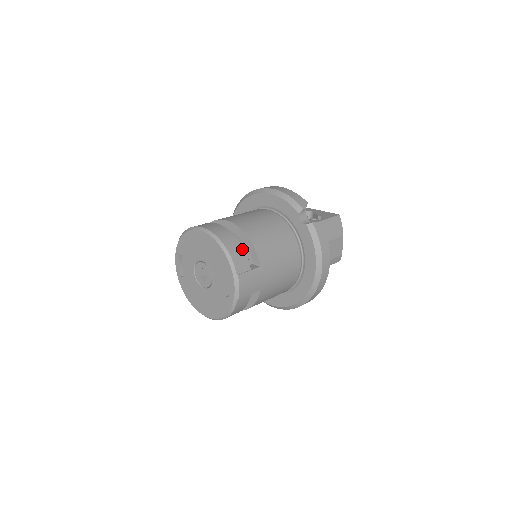
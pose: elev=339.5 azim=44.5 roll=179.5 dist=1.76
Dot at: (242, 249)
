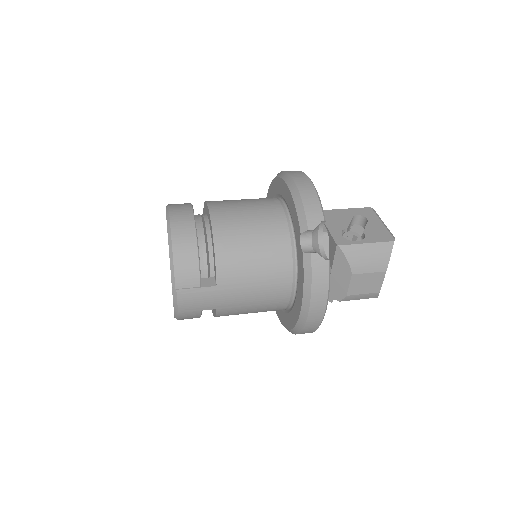
Dot at: (196, 259)
